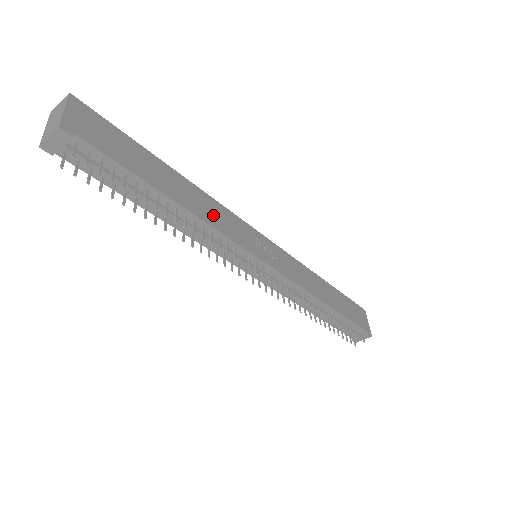
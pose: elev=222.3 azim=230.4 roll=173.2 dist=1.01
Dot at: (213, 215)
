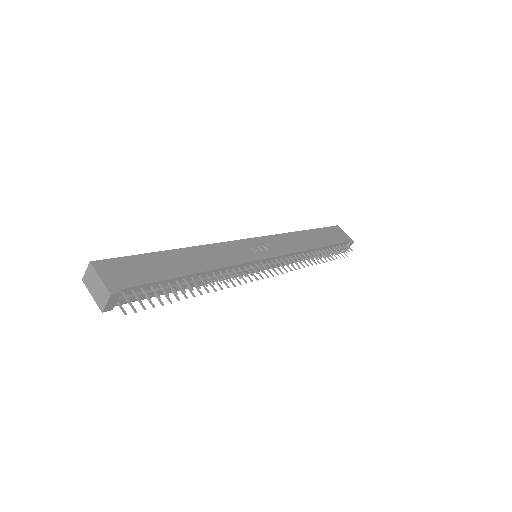
Dot at: (219, 258)
